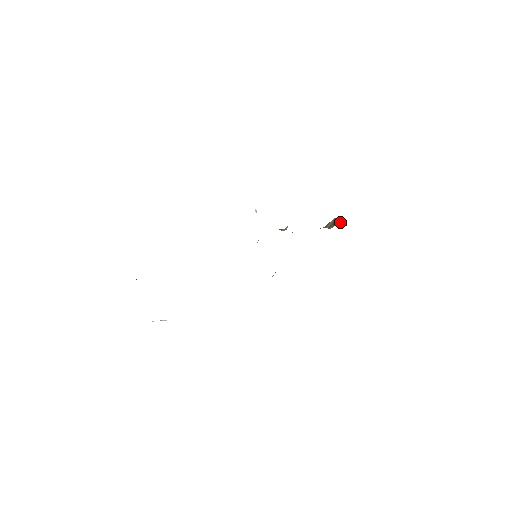
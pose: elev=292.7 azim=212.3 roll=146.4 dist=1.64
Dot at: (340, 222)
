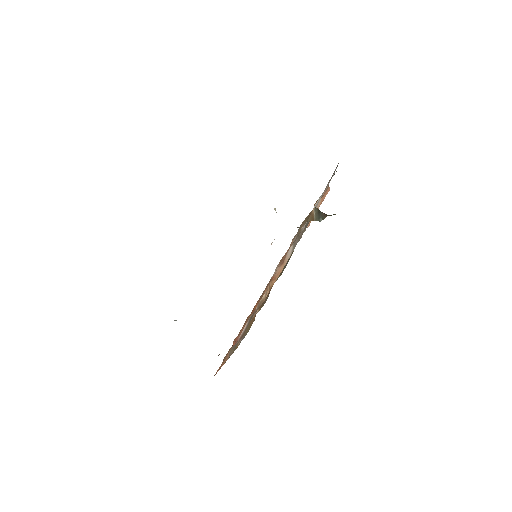
Dot at: (322, 212)
